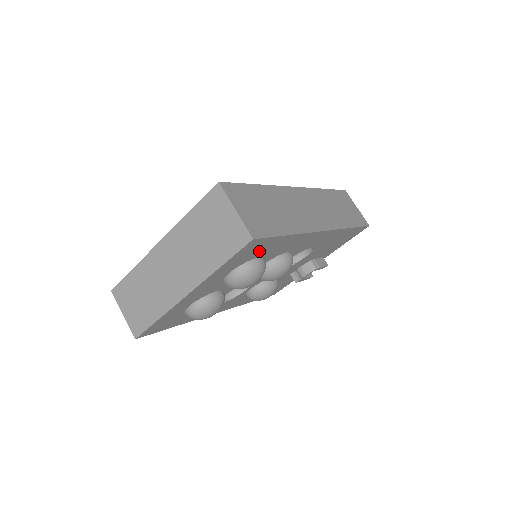
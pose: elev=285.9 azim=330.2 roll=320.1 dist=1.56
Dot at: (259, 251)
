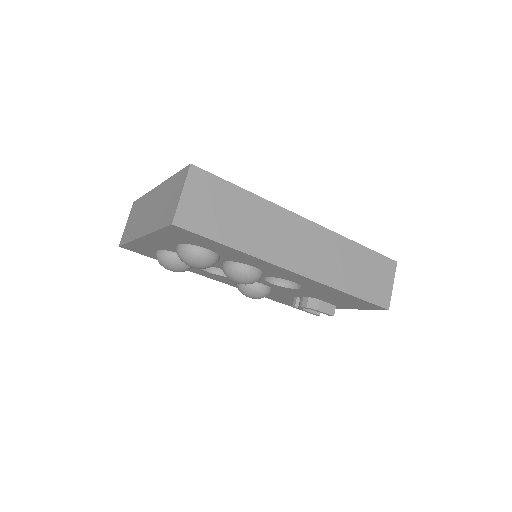
Dot at: (200, 242)
